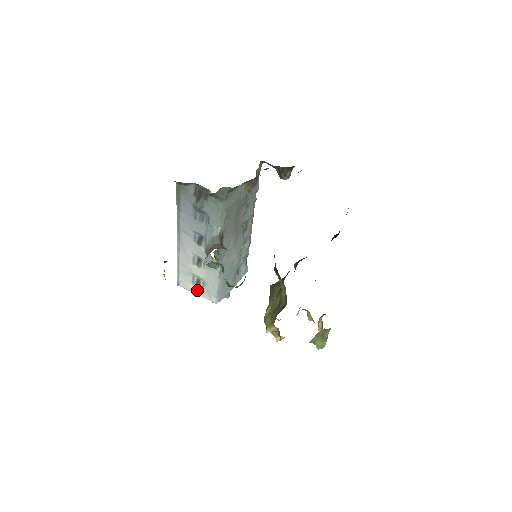
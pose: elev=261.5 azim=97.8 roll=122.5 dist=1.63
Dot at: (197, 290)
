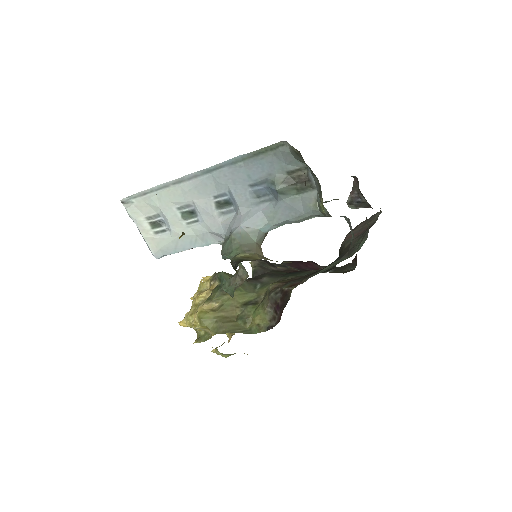
Dot at: (146, 229)
